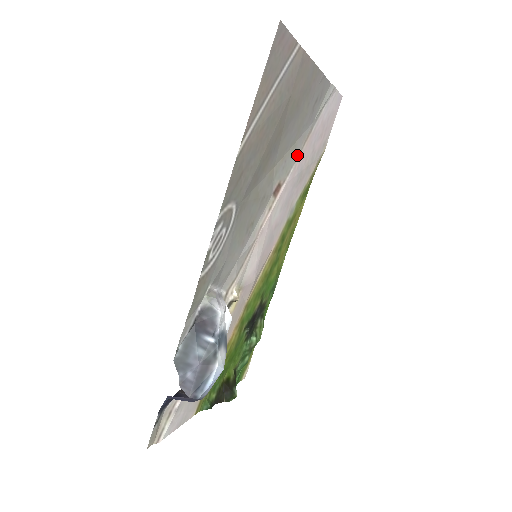
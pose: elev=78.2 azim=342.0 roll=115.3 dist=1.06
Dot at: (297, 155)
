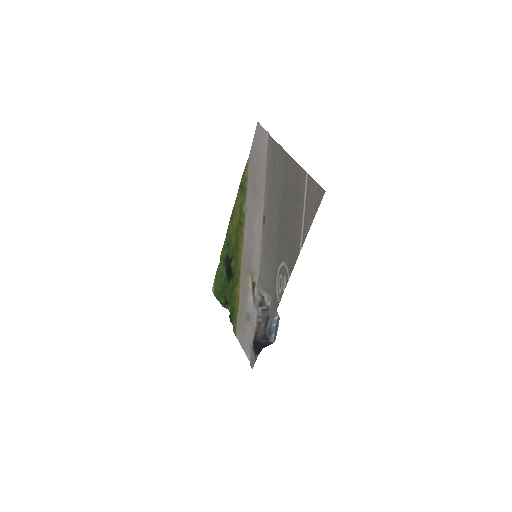
Dot at: (265, 193)
